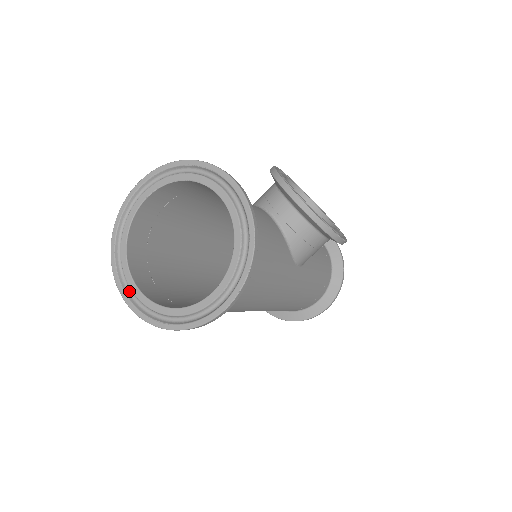
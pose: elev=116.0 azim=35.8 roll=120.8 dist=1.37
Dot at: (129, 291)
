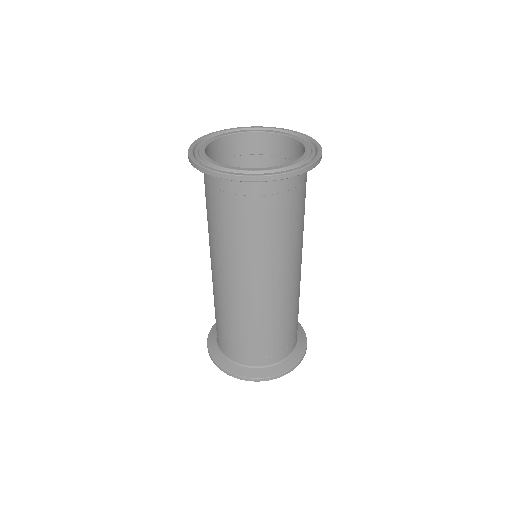
Dot at: occluded
